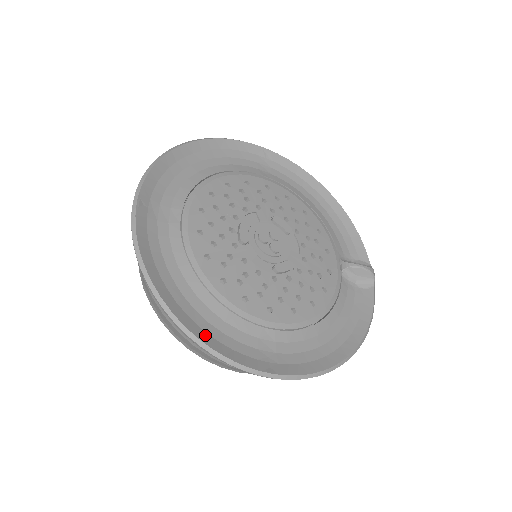
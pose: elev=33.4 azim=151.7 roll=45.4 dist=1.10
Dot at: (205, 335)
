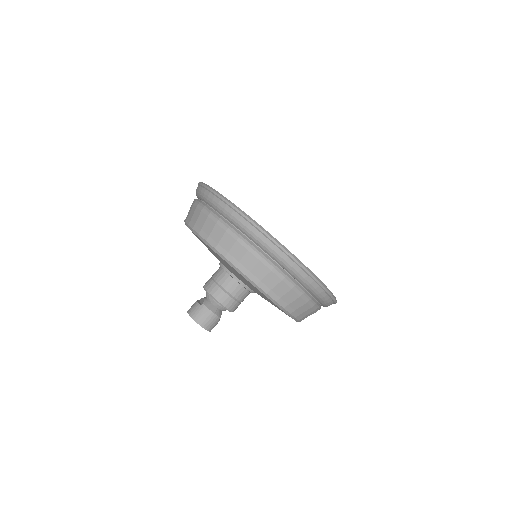
Dot at: occluded
